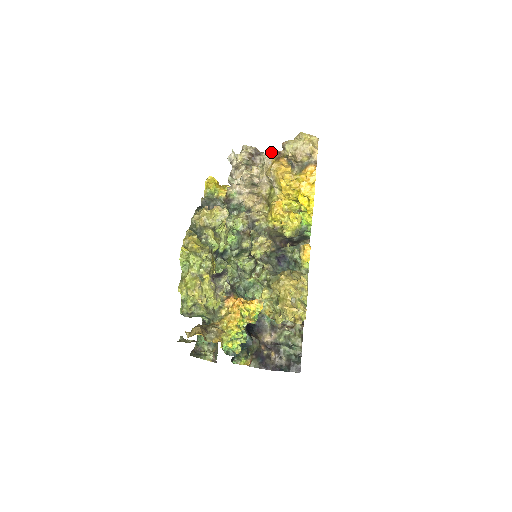
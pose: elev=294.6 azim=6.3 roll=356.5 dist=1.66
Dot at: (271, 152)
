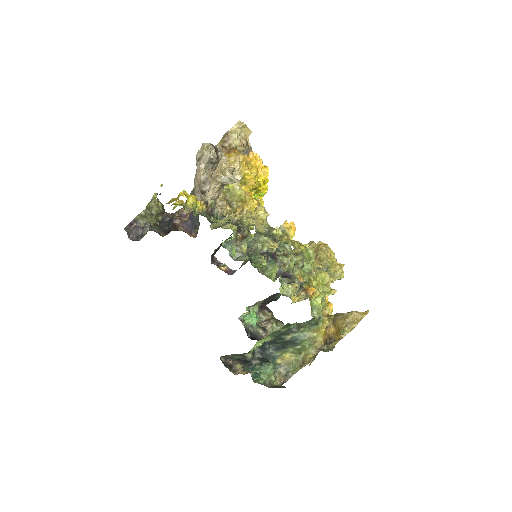
Dot at: occluded
